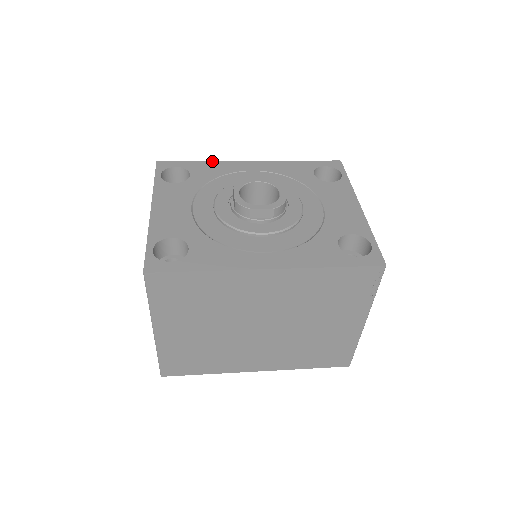
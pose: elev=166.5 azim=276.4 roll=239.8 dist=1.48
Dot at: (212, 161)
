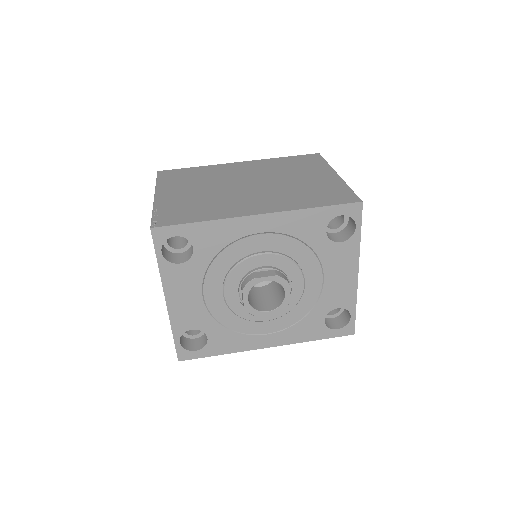
Dot at: (214, 221)
